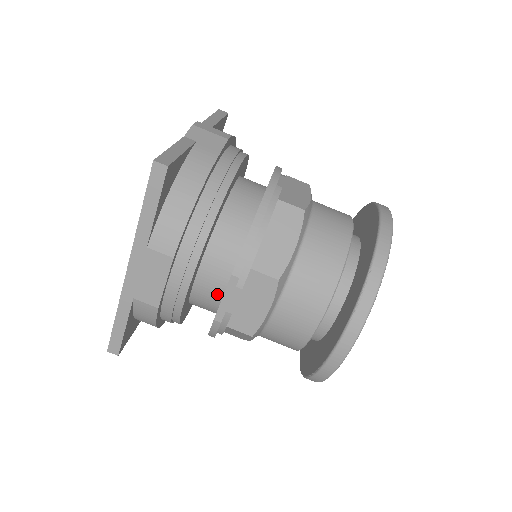
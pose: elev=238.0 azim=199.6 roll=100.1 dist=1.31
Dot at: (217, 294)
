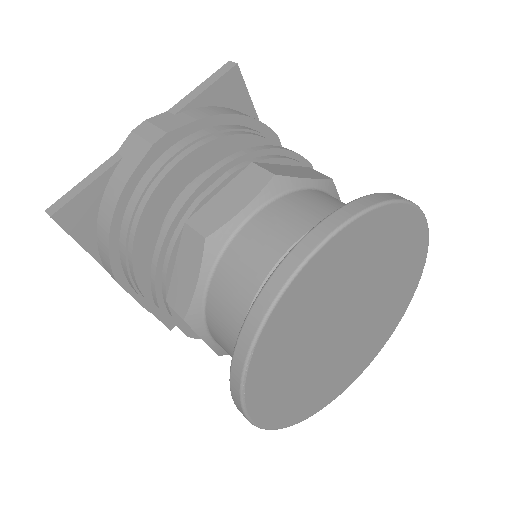
Dot at: occluded
